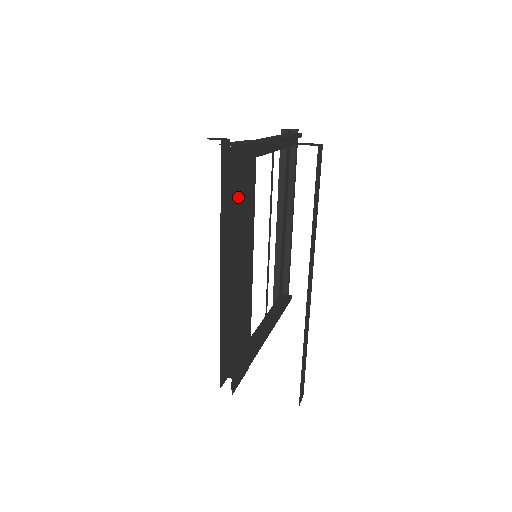
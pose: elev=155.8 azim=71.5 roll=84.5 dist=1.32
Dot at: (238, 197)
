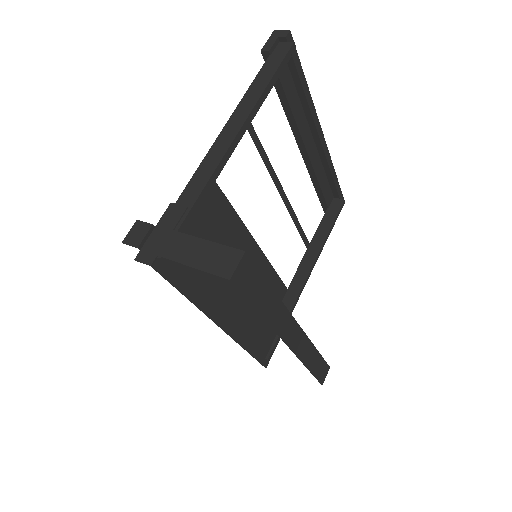
Dot at: (186, 284)
